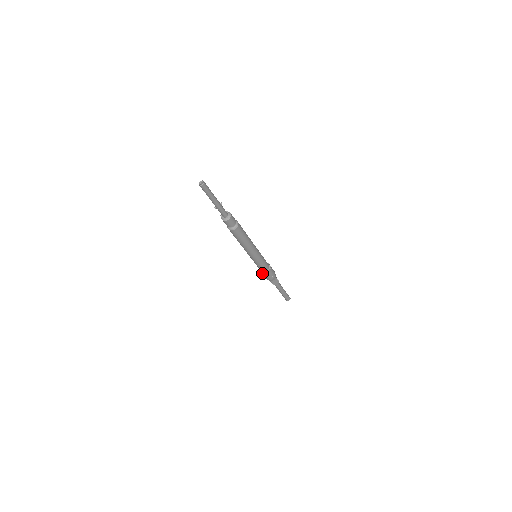
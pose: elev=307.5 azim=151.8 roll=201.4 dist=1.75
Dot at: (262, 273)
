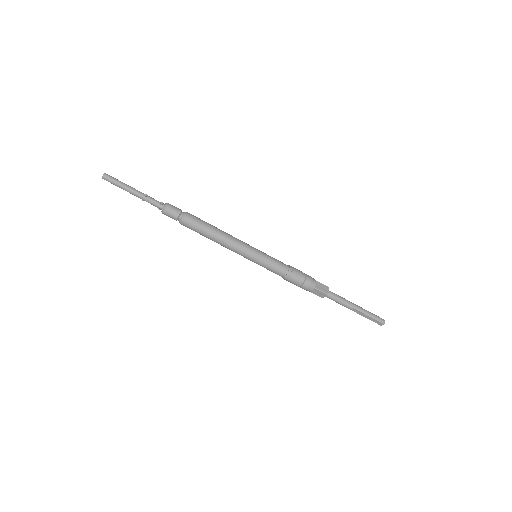
Dot at: occluded
